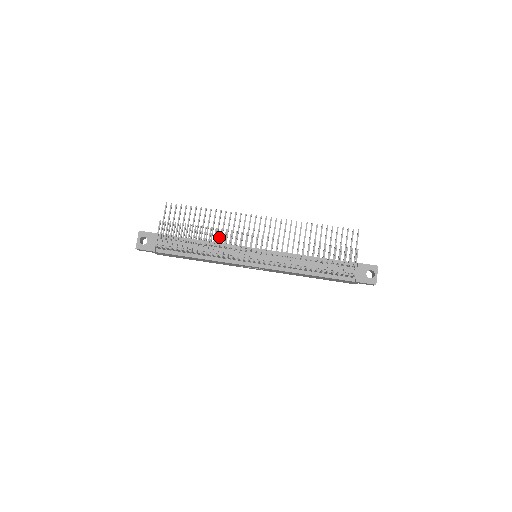
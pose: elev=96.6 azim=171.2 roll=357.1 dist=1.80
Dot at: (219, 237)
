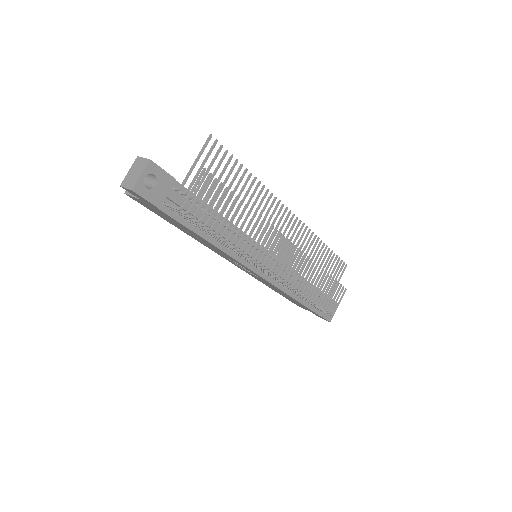
Dot at: (259, 230)
